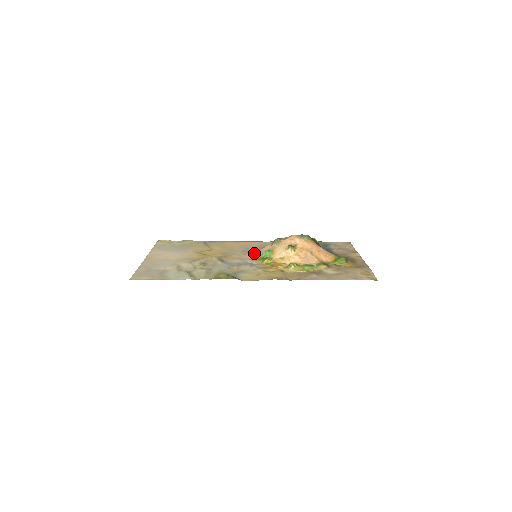
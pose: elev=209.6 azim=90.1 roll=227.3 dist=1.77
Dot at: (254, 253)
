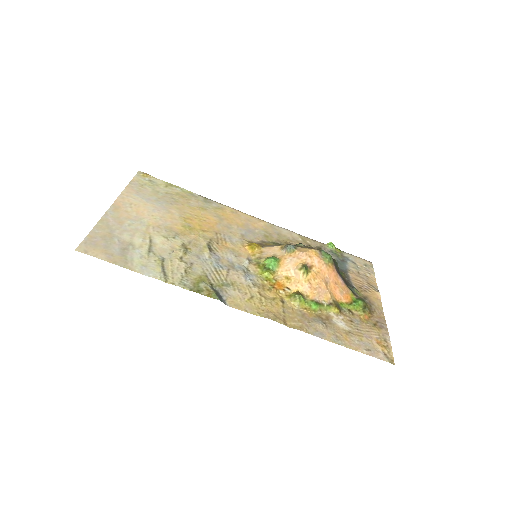
Dot at: (255, 249)
